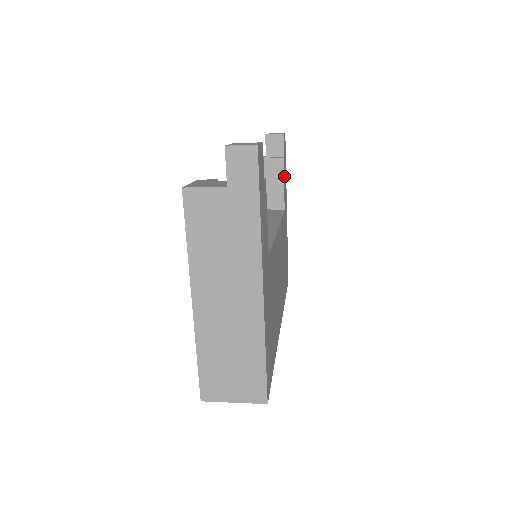
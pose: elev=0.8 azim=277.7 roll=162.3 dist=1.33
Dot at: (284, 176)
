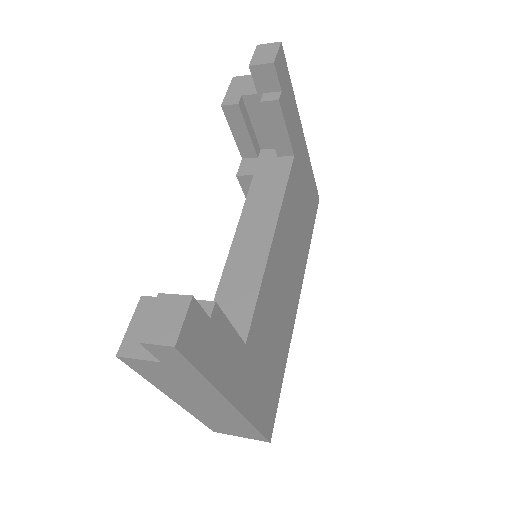
Dot at: (286, 114)
